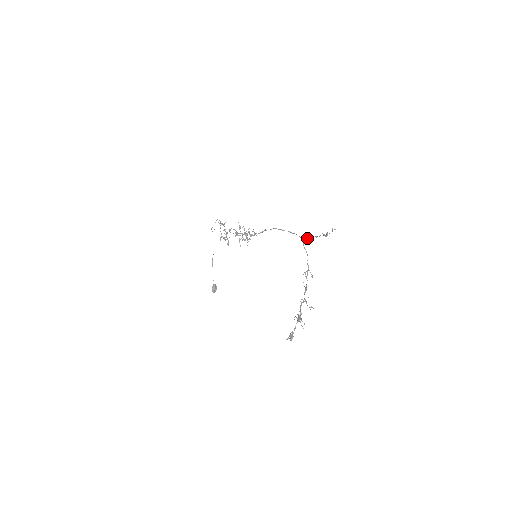
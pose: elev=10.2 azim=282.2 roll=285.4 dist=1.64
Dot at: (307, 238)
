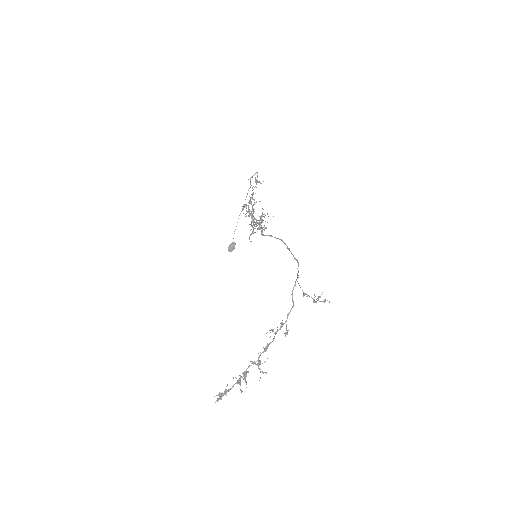
Dot at: occluded
